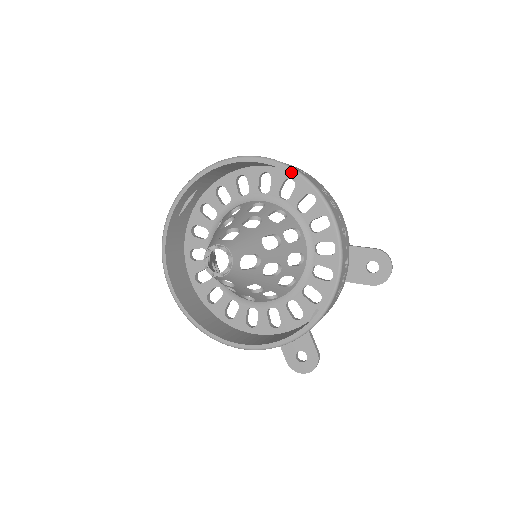
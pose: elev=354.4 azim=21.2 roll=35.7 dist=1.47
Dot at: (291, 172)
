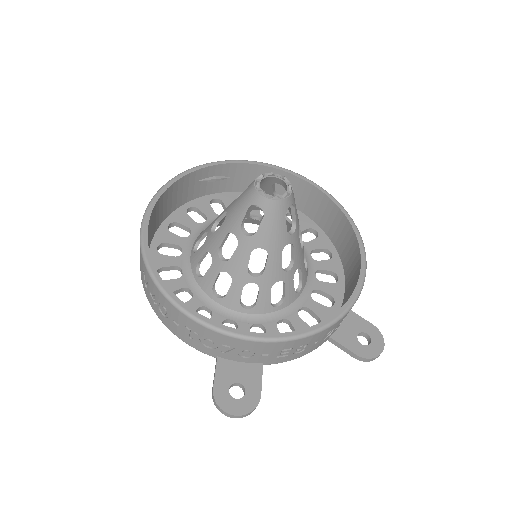
Dot at: (341, 208)
